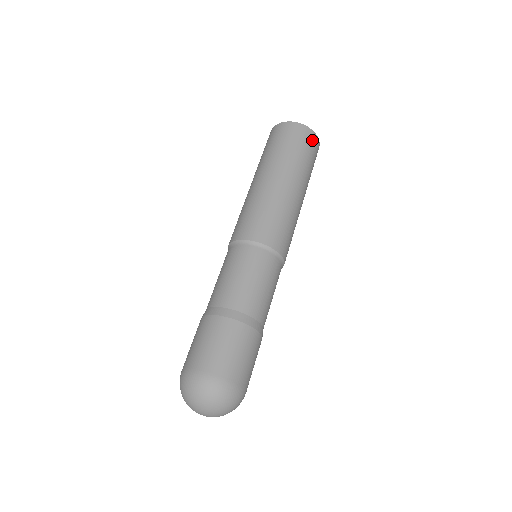
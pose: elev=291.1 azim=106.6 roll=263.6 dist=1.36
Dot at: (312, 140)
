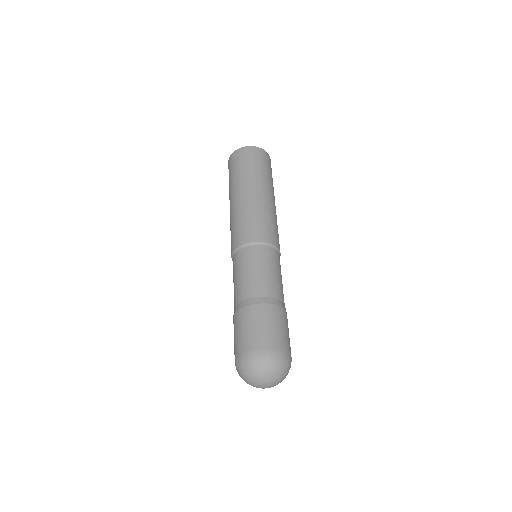
Dot at: (266, 157)
